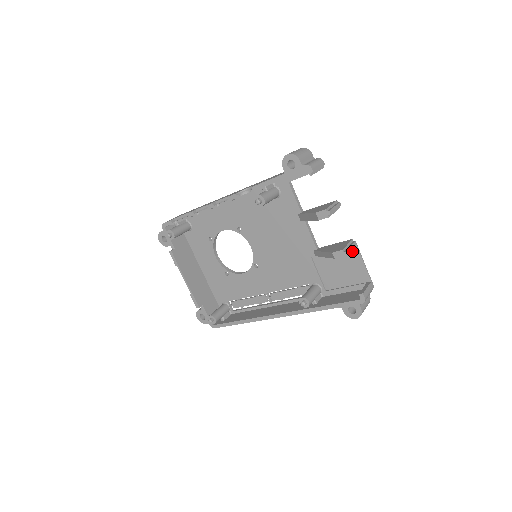
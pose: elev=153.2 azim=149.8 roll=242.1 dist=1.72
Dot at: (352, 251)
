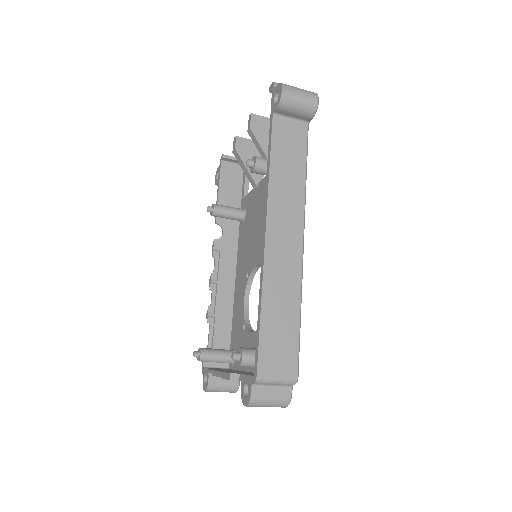
Dot at: occluded
